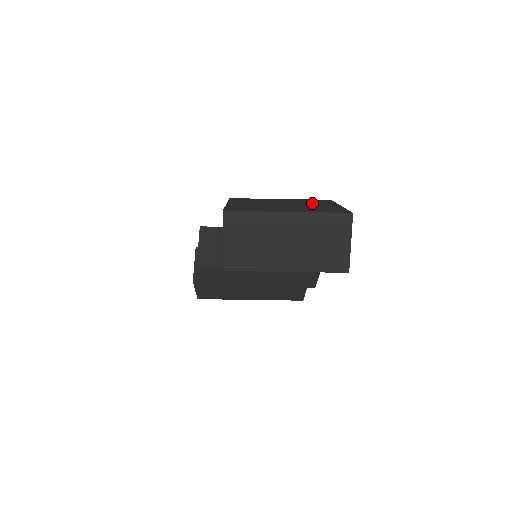
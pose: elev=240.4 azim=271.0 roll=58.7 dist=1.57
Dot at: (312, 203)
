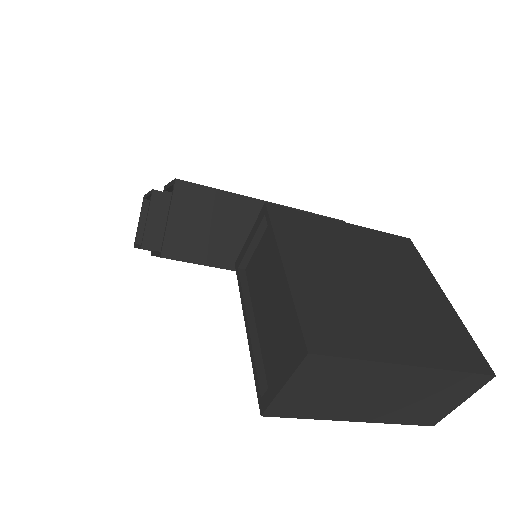
Dot at: (403, 272)
